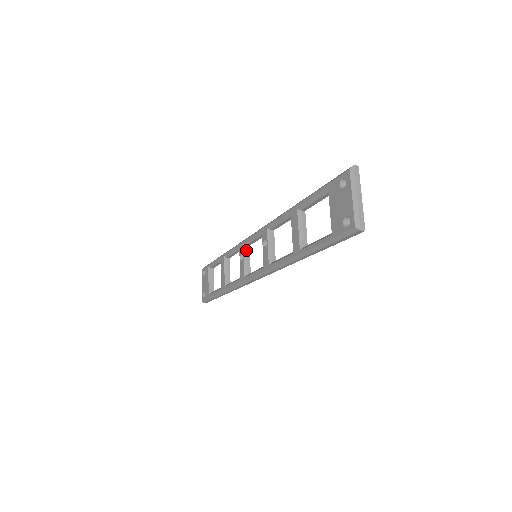
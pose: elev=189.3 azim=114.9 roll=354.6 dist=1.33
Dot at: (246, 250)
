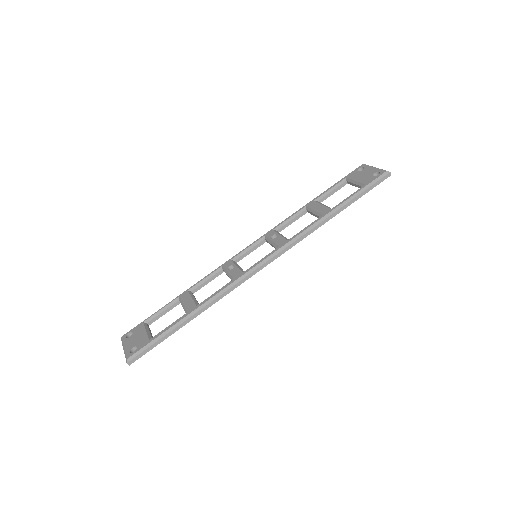
Dot at: (236, 262)
